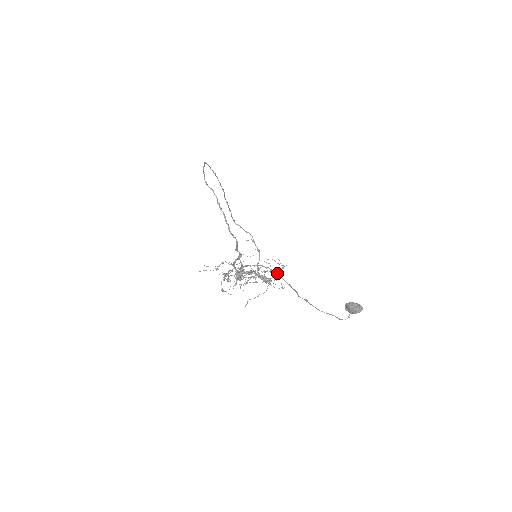
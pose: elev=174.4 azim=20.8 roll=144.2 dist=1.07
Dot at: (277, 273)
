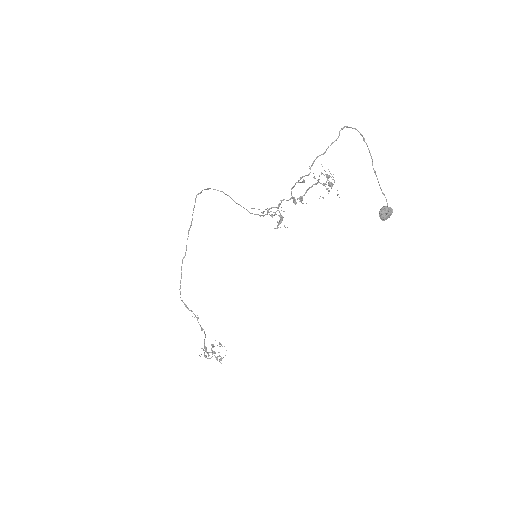
Dot at: (363, 137)
